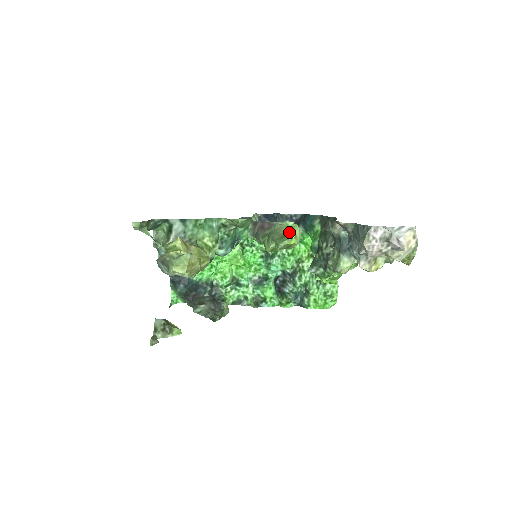
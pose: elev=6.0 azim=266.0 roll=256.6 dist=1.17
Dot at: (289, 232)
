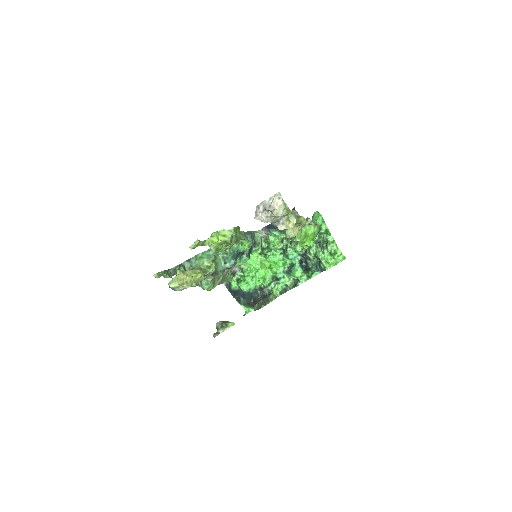
Dot at: (212, 237)
